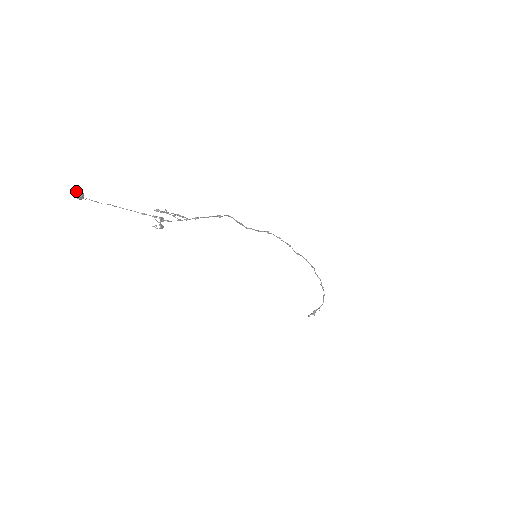
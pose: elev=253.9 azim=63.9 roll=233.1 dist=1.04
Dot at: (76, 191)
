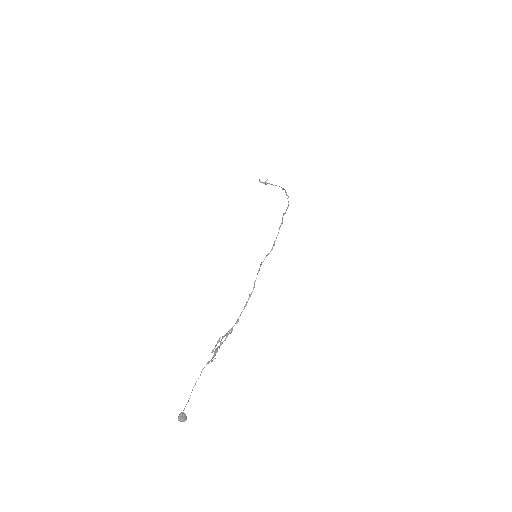
Dot at: (183, 421)
